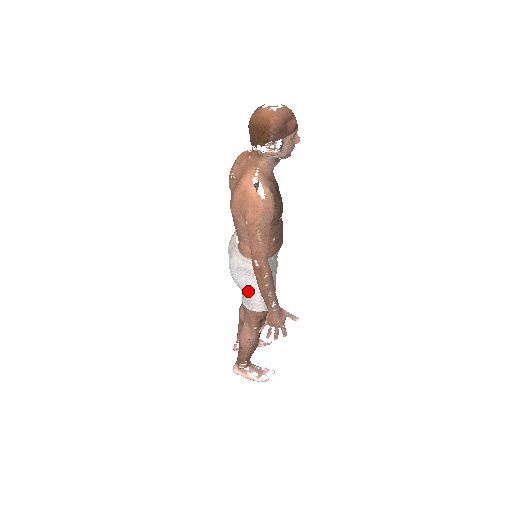
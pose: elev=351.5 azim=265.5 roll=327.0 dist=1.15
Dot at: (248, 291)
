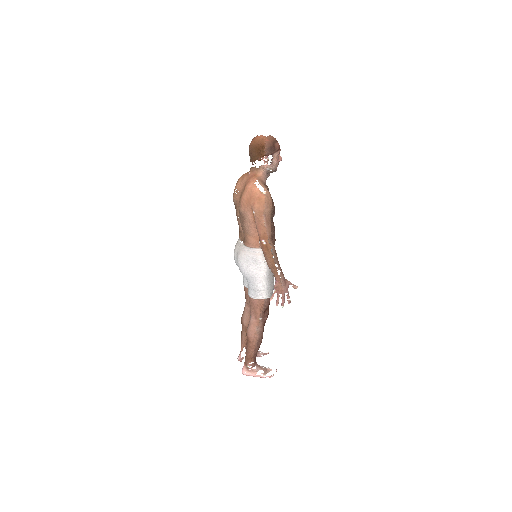
Dot at: (255, 278)
